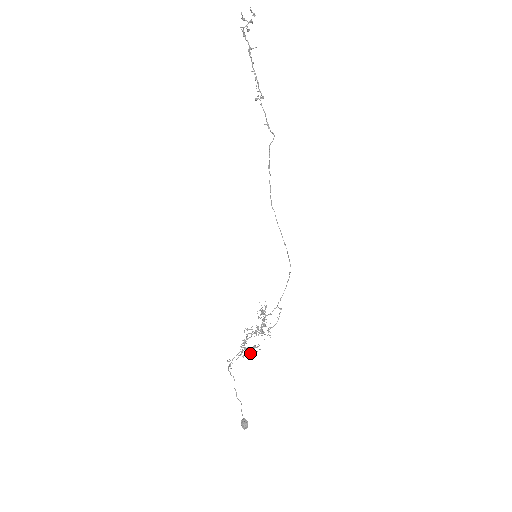
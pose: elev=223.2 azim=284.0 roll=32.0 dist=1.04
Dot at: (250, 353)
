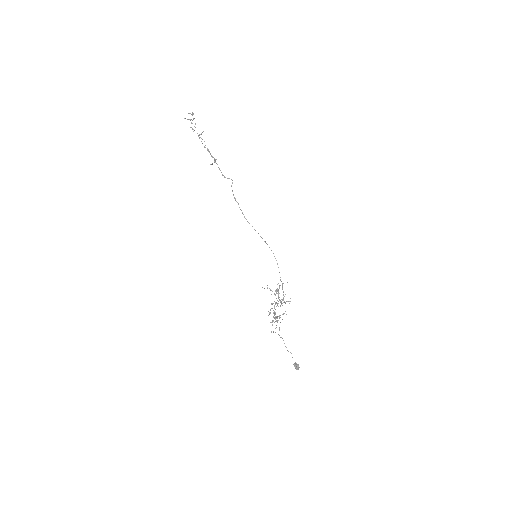
Dot at: occluded
